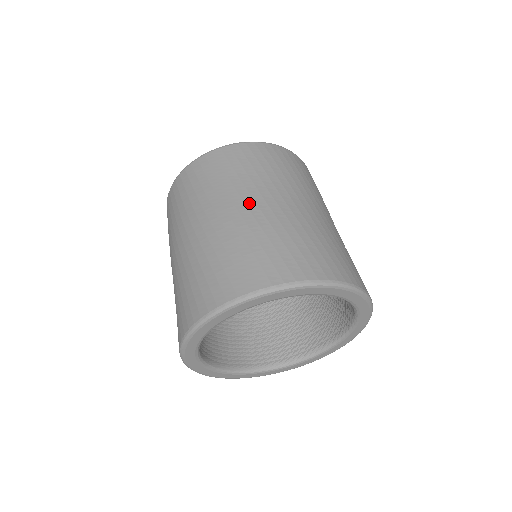
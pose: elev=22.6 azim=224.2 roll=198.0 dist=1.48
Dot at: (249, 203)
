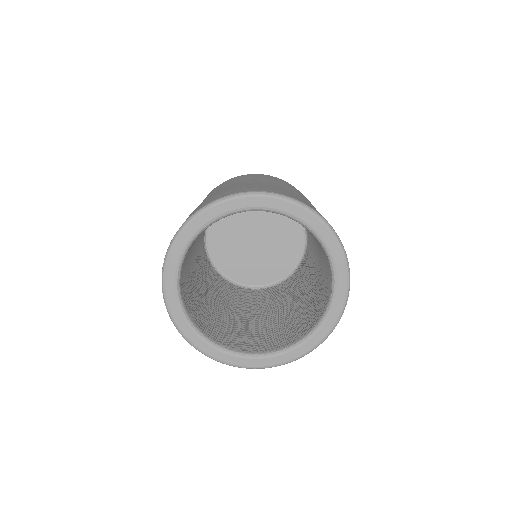
Dot at: occluded
